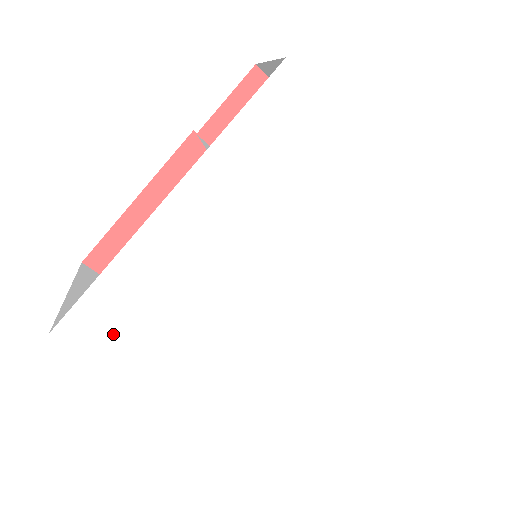
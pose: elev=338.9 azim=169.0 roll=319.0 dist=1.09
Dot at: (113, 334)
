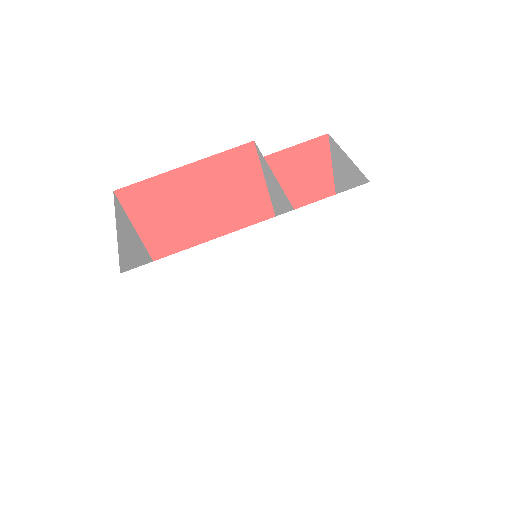
Dot at: (161, 287)
